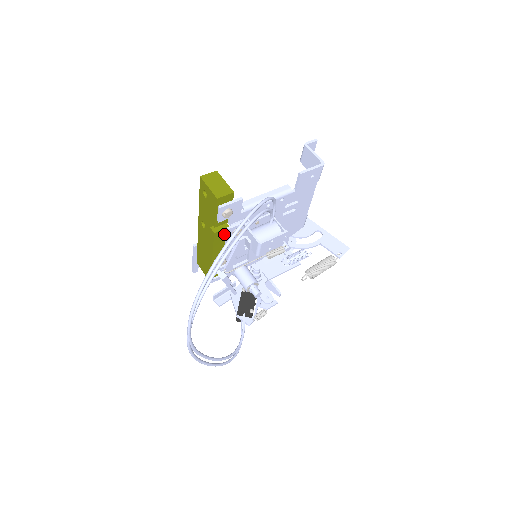
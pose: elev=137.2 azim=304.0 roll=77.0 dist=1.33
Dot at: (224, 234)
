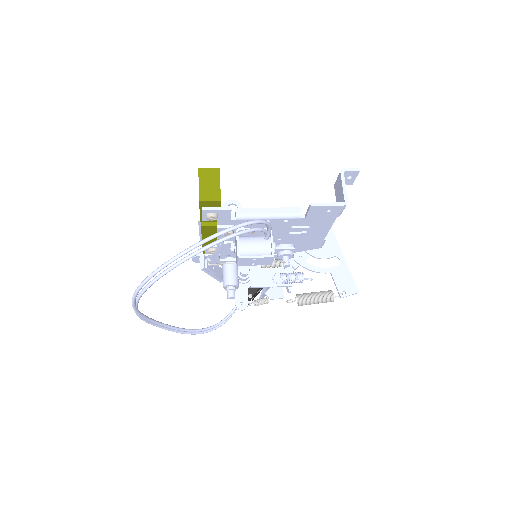
Dot at: (214, 229)
